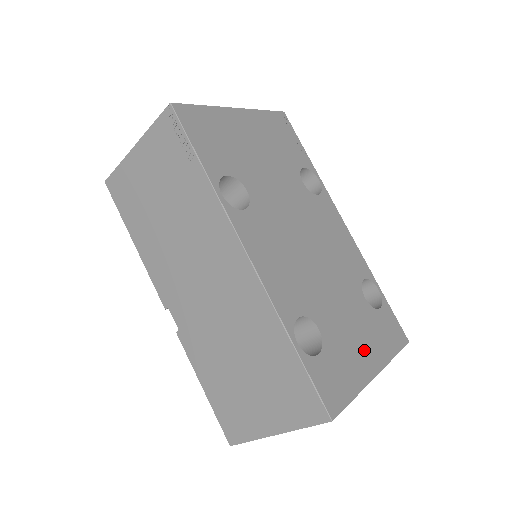
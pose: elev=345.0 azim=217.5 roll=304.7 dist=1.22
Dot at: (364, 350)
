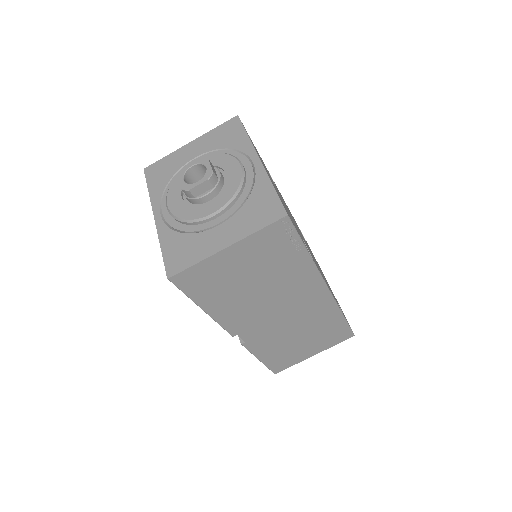
Dot at: occluded
